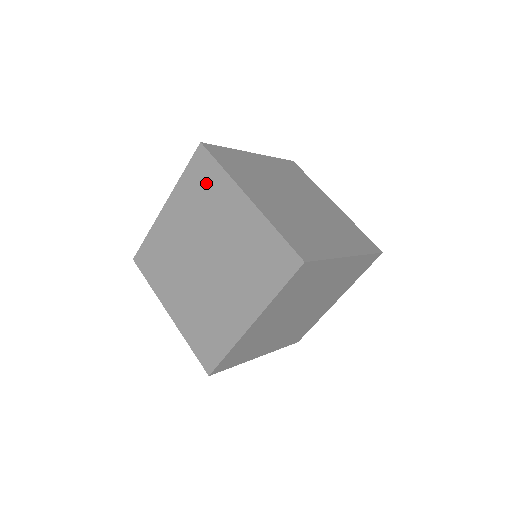
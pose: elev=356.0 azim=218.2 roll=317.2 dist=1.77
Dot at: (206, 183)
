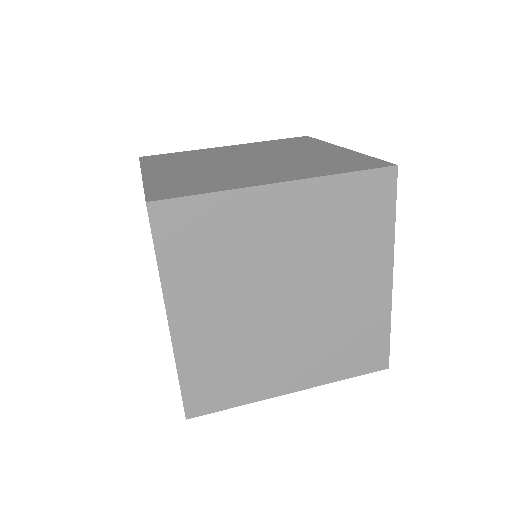
Dot at: (364, 218)
